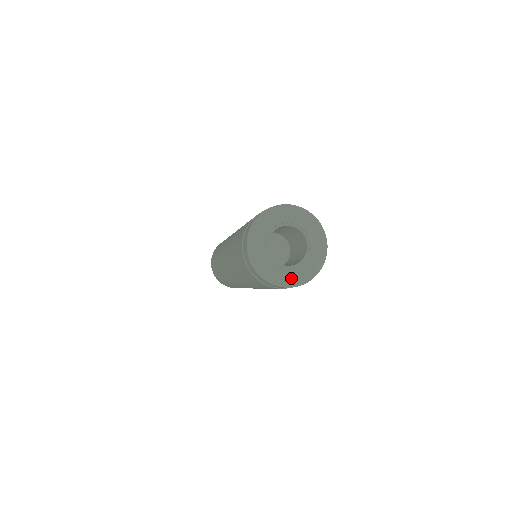
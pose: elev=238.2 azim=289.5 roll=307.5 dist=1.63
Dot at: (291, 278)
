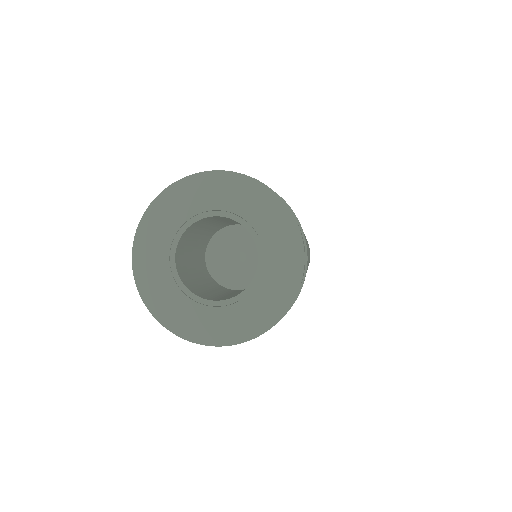
Dot at: (268, 303)
